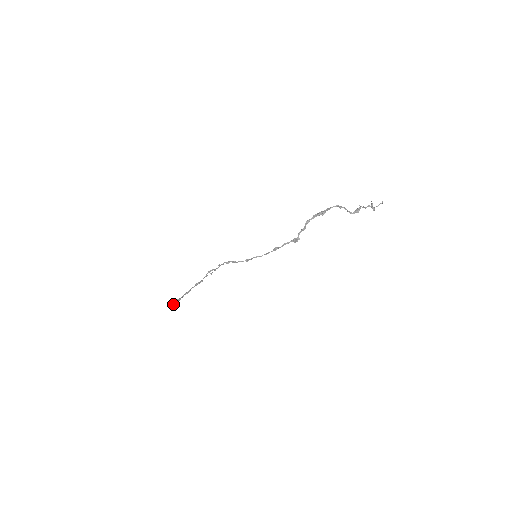
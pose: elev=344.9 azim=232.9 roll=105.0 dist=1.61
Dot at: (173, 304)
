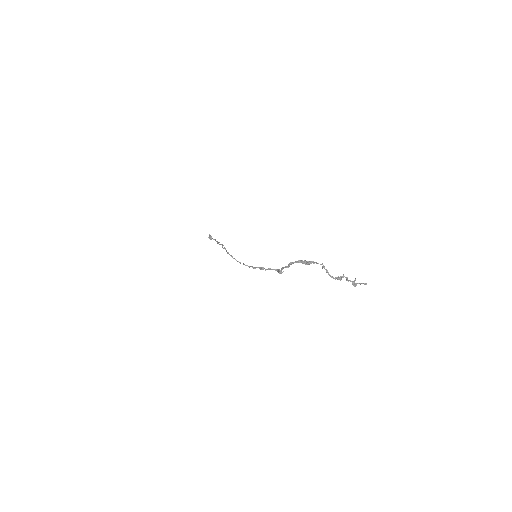
Dot at: (210, 238)
